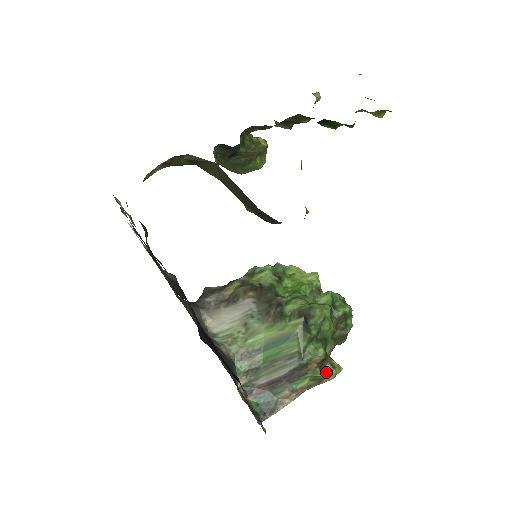
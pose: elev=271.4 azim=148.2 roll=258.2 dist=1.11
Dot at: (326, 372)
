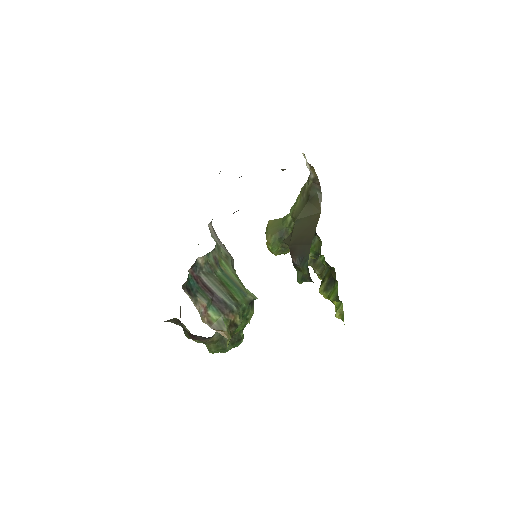
Dot at: (229, 331)
